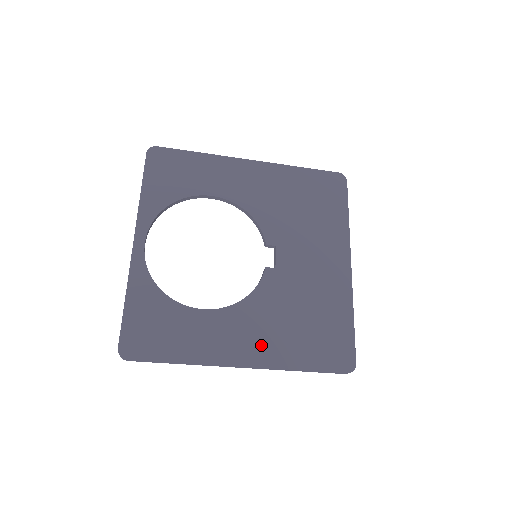
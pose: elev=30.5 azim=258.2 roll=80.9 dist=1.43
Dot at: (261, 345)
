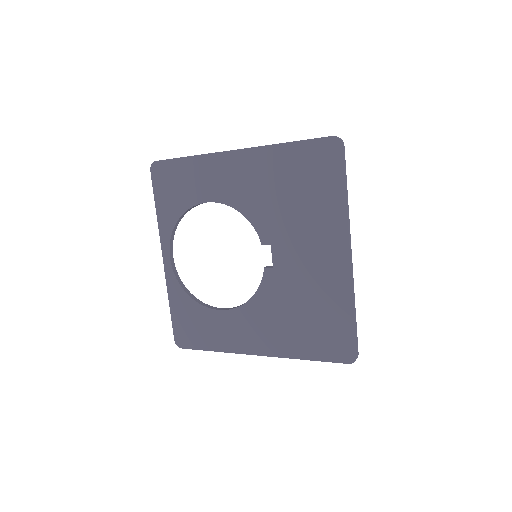
Dot at: (269, 338)
